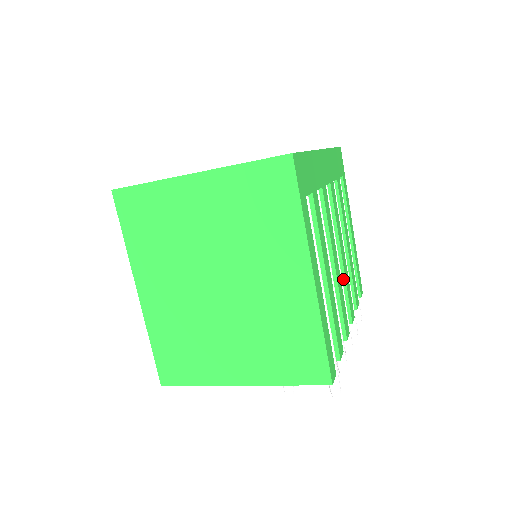
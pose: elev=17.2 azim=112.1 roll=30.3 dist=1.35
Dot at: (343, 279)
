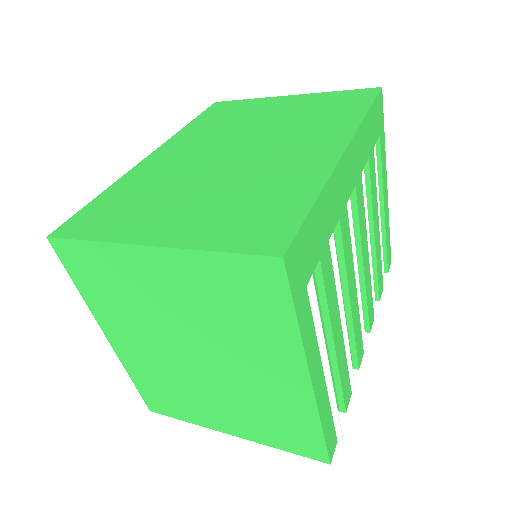
Dot at: (363, 291)
